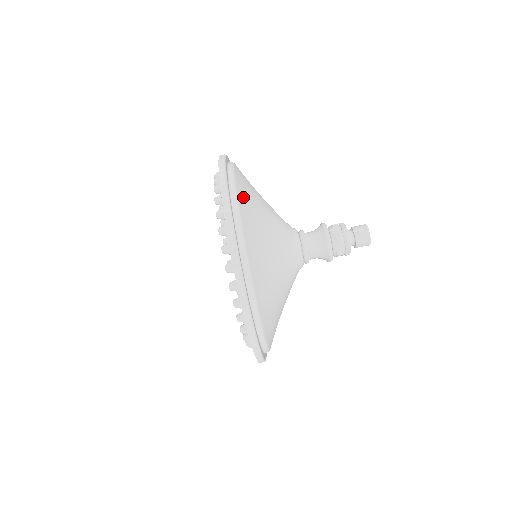
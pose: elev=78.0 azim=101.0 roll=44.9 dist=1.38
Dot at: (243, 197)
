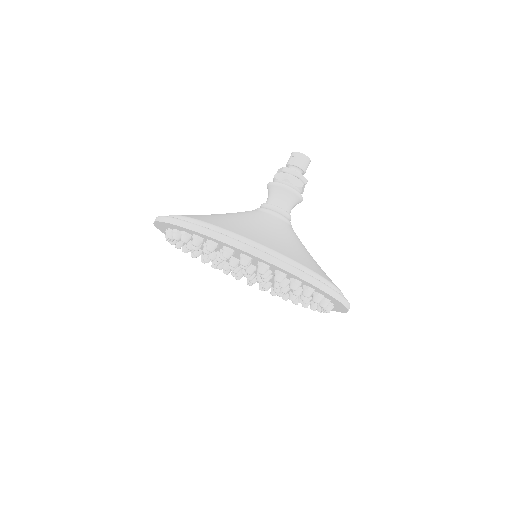
Dot at: (197, 217)
